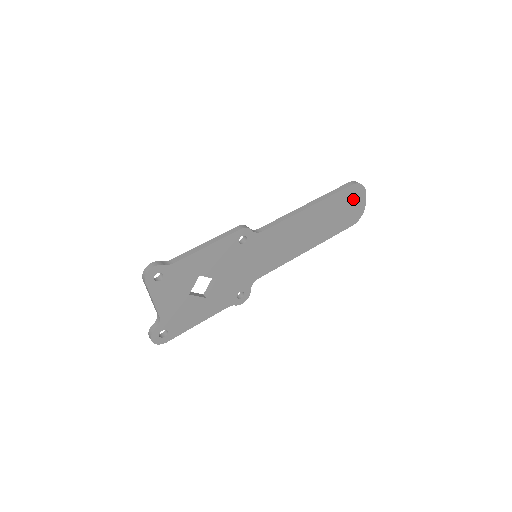
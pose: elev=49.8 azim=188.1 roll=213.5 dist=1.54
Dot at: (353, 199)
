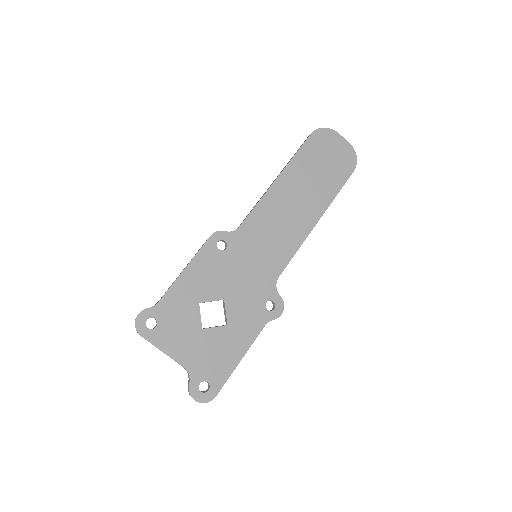
Dot at: (327, 146)
